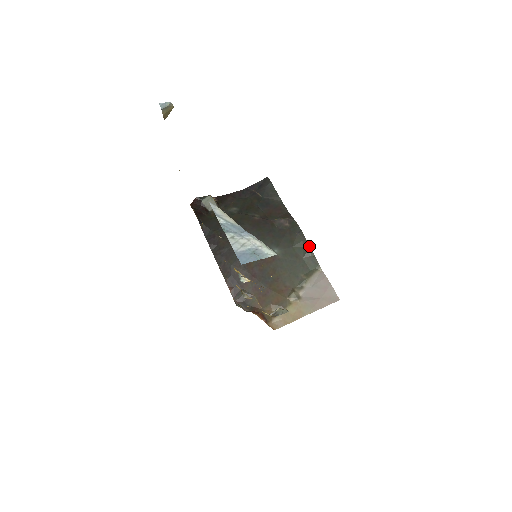
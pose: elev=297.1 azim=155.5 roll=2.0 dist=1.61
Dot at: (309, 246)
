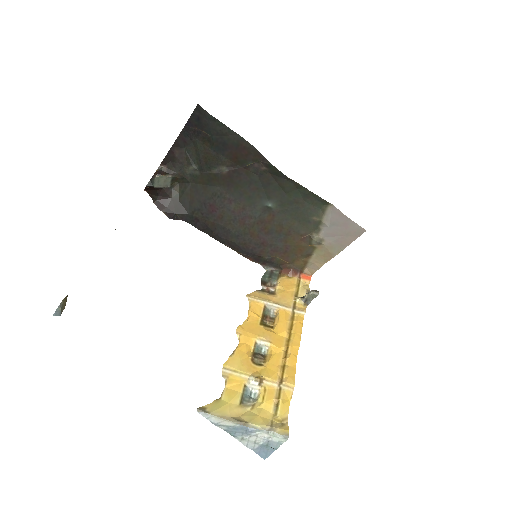
Dot at: (305, 188)
